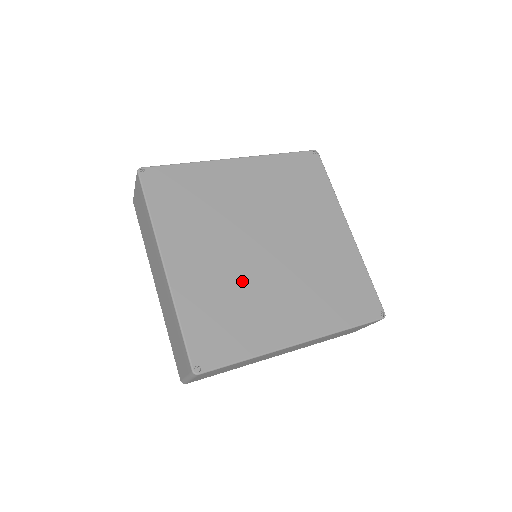
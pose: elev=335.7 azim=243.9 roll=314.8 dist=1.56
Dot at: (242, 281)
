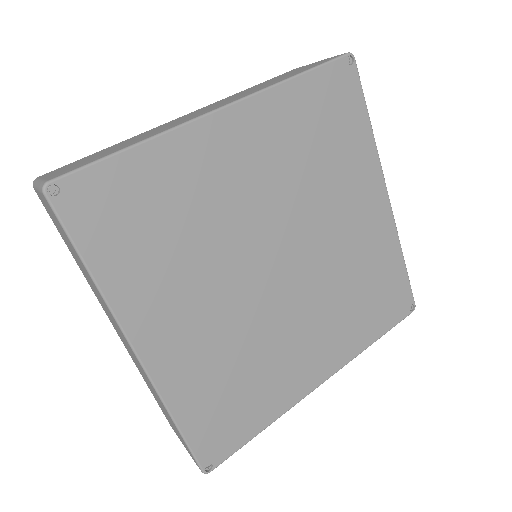
Dot at: (251, 333)
